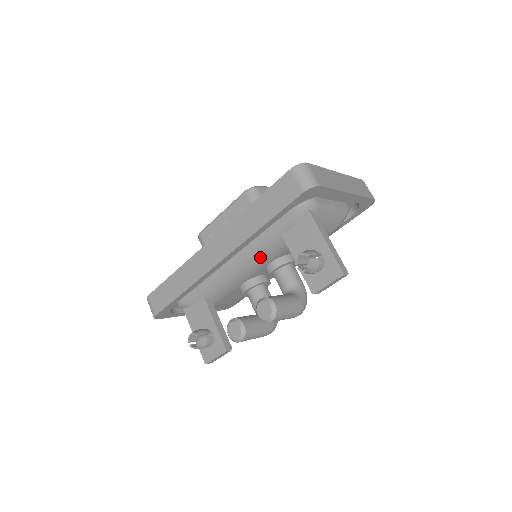
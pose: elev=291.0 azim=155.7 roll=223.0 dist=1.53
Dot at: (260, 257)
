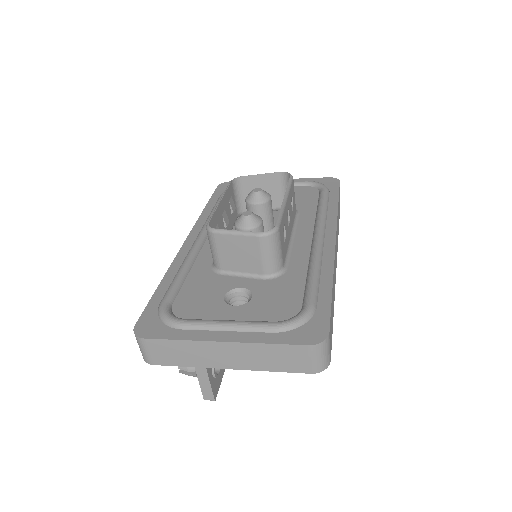
Dot at: occluded
